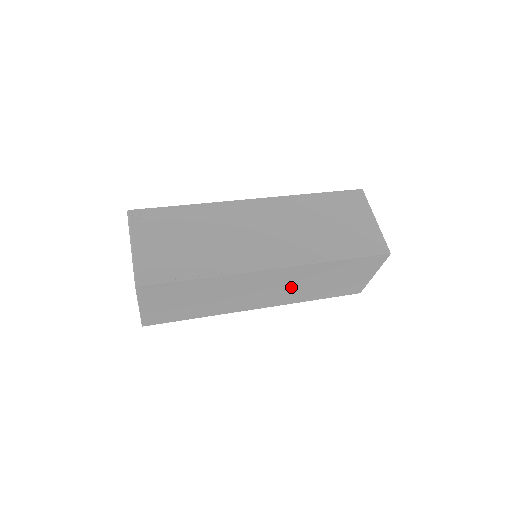
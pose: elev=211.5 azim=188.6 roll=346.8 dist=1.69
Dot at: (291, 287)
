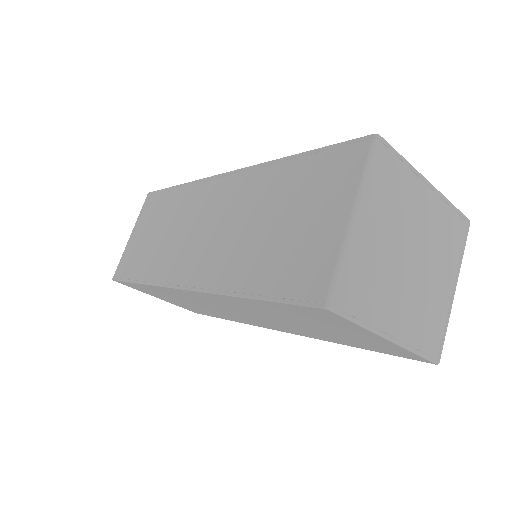
Dot at: (263, 317)
